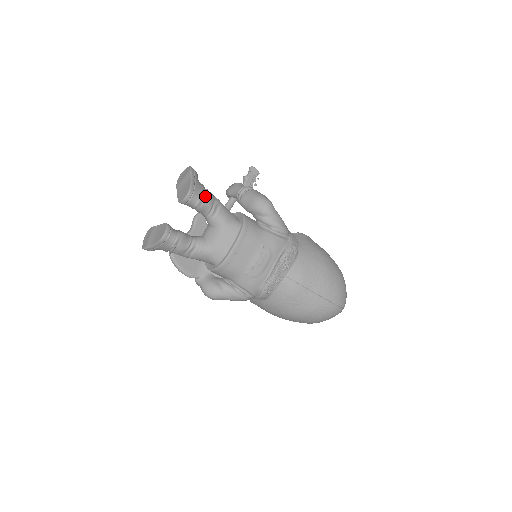
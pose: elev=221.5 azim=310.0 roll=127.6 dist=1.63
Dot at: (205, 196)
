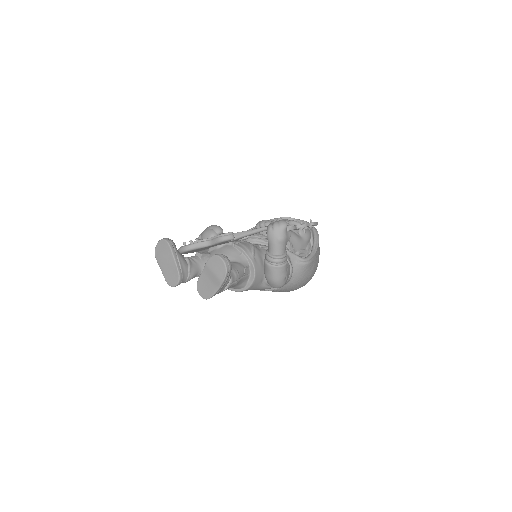
Dot at: (222, 291)
